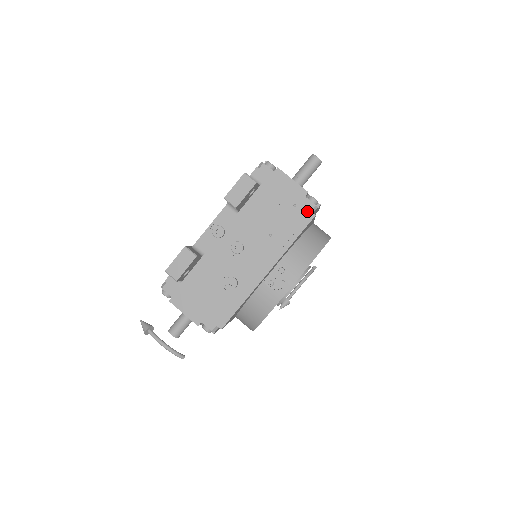
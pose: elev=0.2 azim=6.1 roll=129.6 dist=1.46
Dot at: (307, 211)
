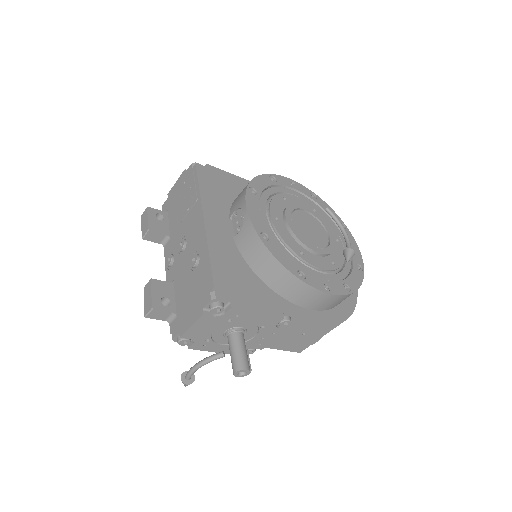
Dot at: (191, 172)
